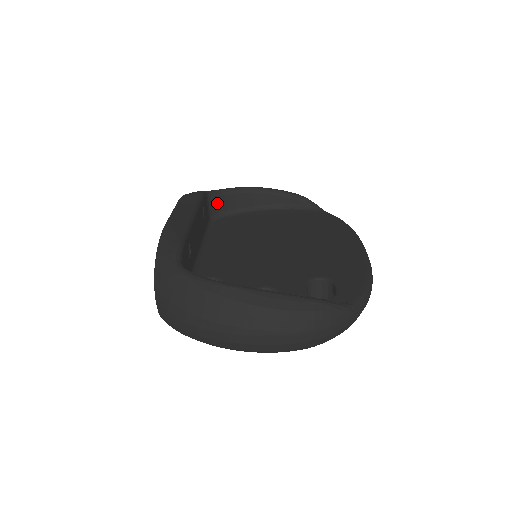
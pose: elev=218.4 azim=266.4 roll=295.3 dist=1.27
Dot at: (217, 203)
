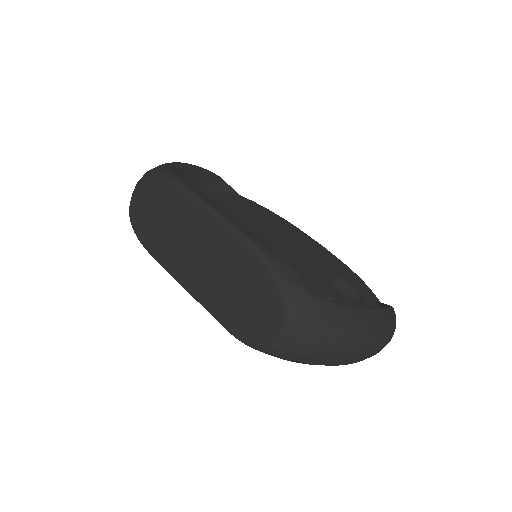
Dot at: occluded
